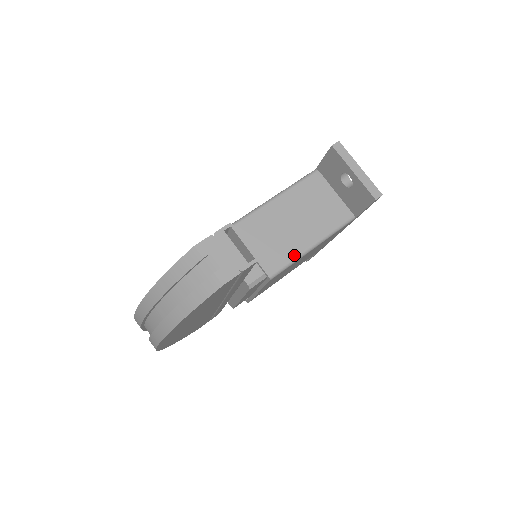
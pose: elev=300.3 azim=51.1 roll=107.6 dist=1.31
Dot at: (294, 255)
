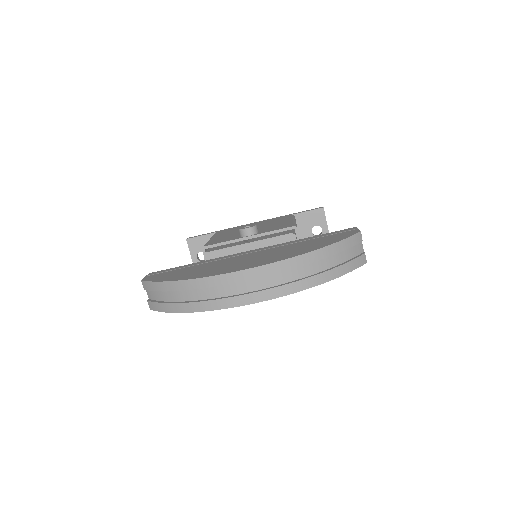
Dot at: occluded
